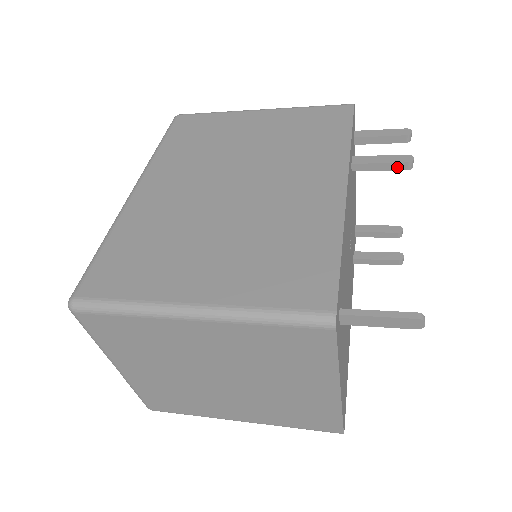
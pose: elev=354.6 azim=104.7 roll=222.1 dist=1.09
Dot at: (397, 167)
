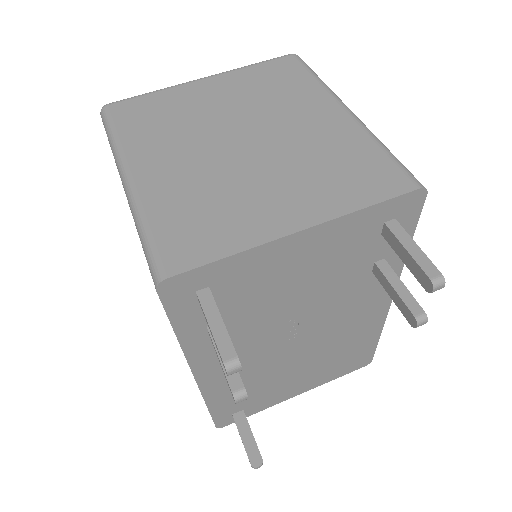
Dot at: occluded
